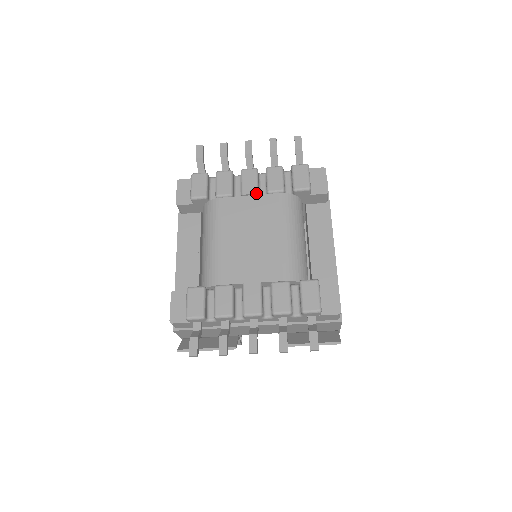
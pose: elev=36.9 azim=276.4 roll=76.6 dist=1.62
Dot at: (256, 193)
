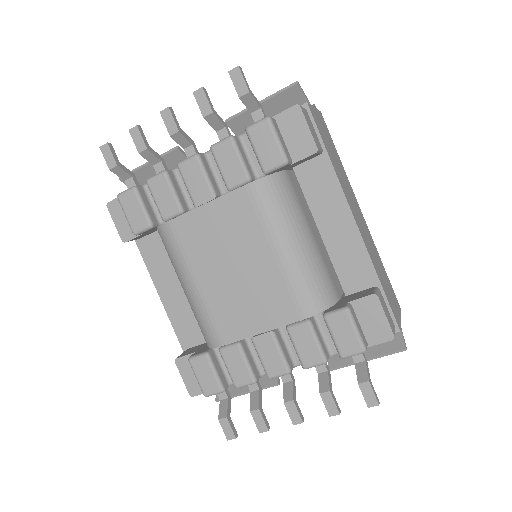
Dot at: (213, 198)
